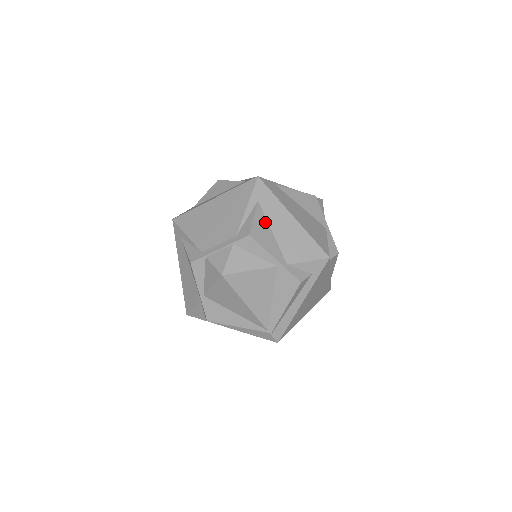
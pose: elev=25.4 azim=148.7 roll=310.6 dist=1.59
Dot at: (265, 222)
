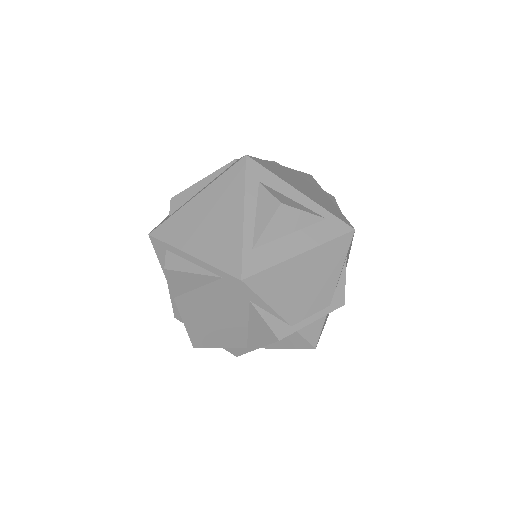
Dot at: occluded
